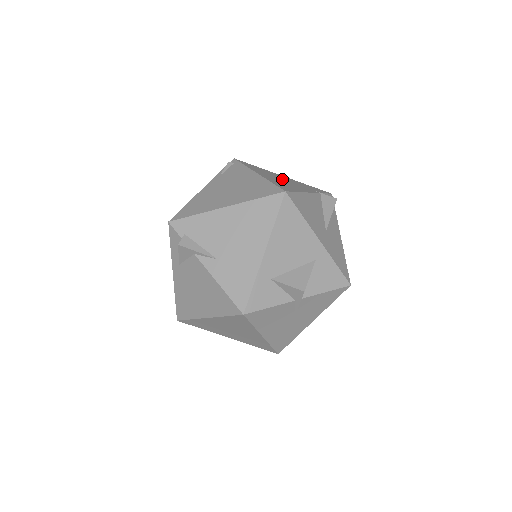
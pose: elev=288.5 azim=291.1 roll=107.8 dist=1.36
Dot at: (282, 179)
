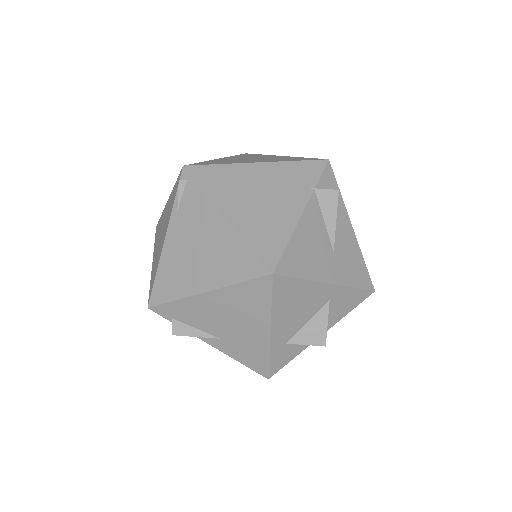
Dot at: (258, 192)
